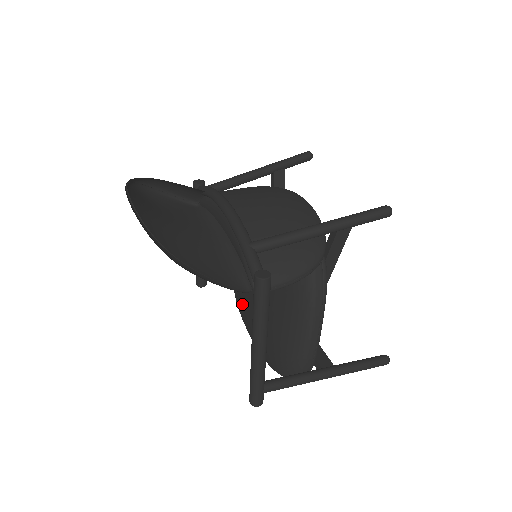
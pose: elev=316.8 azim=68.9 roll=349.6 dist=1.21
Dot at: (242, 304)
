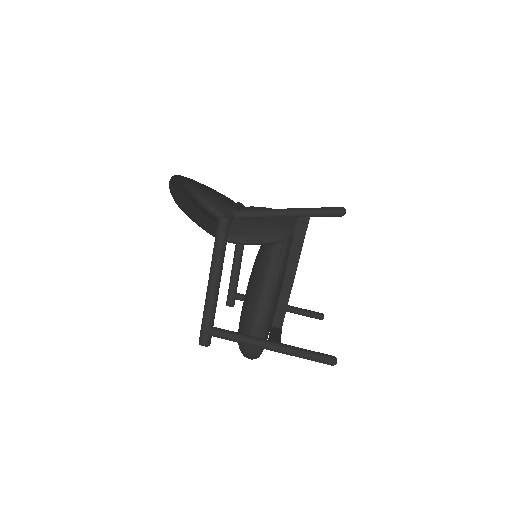
Dot at: occluded
